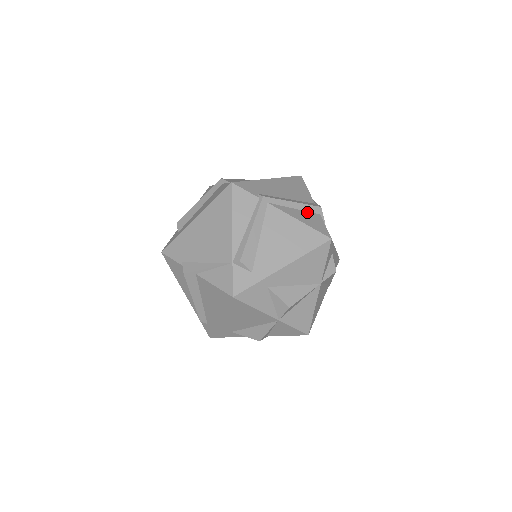
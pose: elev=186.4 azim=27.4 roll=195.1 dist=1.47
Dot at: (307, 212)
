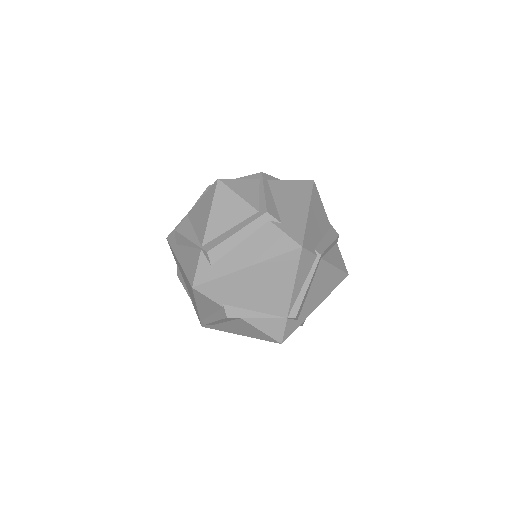
Dot at: (333, 247)
